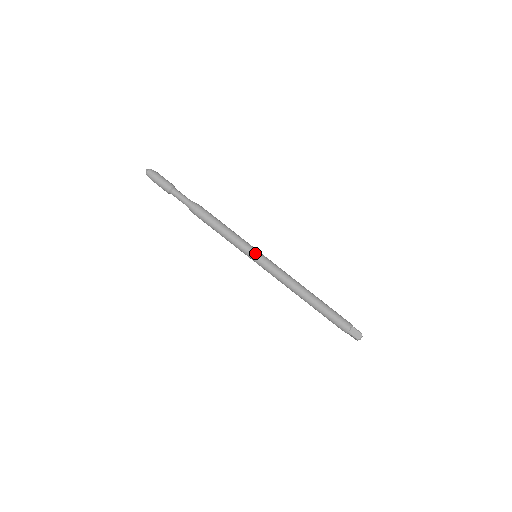
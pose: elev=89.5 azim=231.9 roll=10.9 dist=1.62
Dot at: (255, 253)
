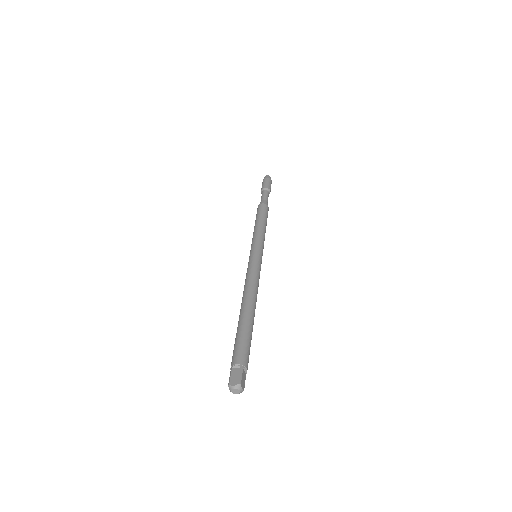
Dot at: (255, 249)
